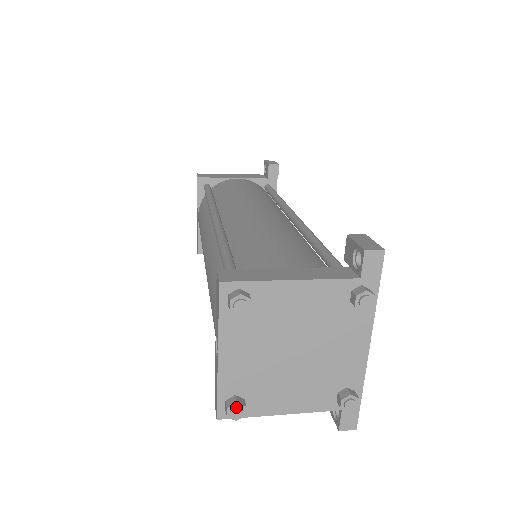
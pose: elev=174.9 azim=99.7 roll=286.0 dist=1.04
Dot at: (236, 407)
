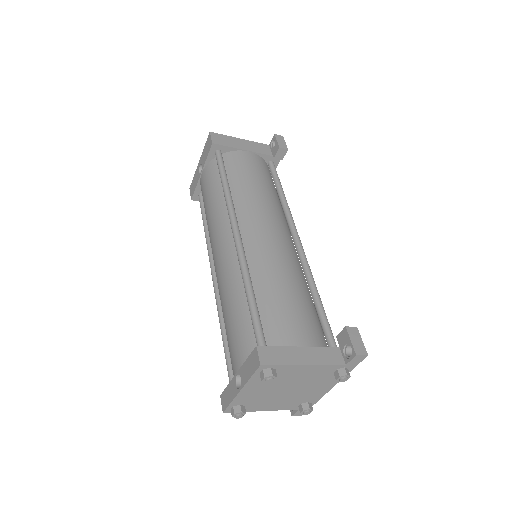
Dot at: (240, 414)
